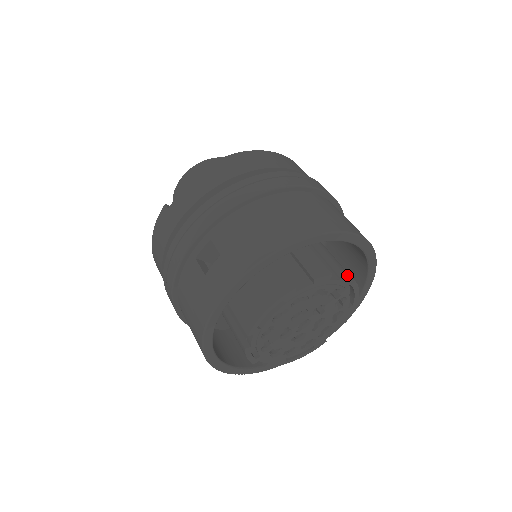
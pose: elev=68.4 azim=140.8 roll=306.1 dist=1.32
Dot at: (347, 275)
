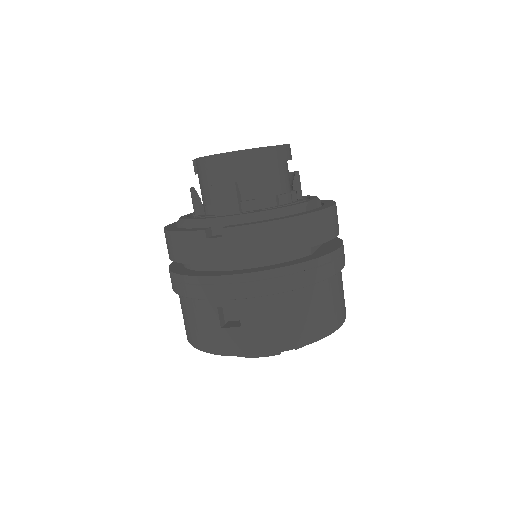
Dot at: occluded
